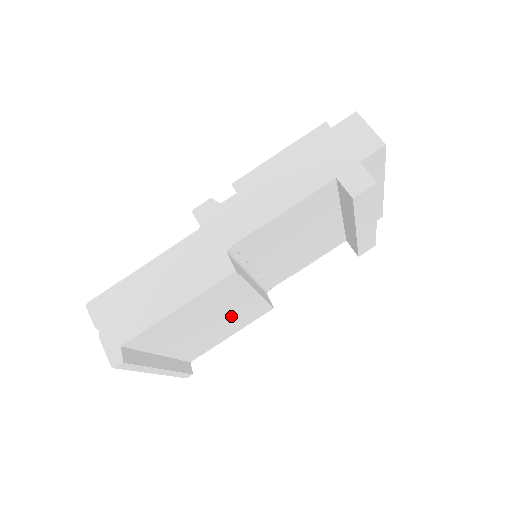
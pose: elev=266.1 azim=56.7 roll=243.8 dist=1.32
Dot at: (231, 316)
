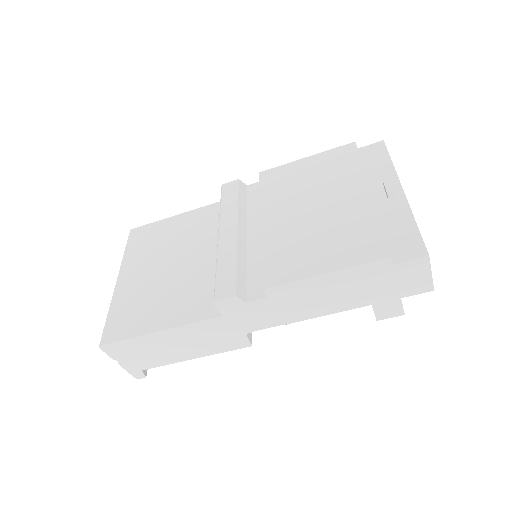
Dot at: occluded
